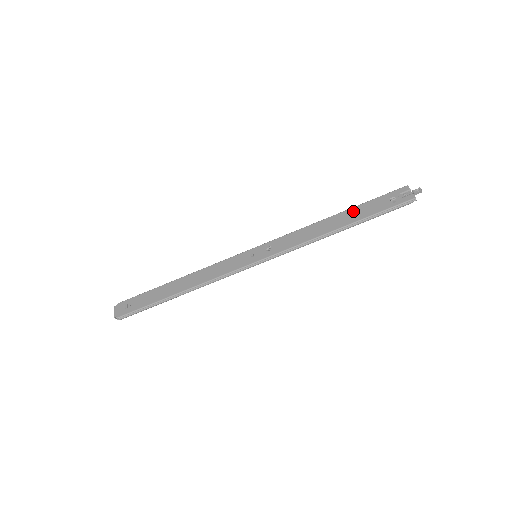
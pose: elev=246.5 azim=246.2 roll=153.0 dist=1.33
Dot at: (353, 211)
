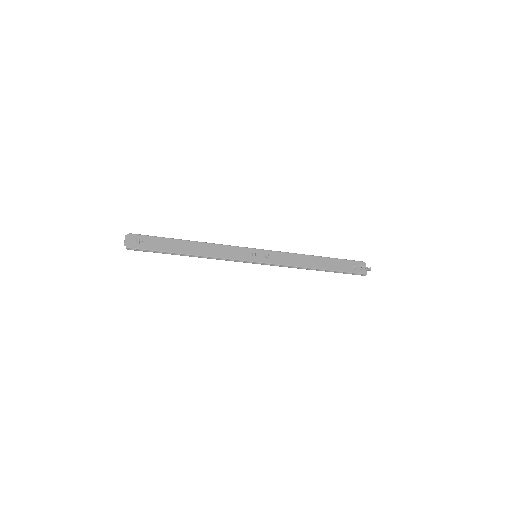
Dot at: (330, 261)
